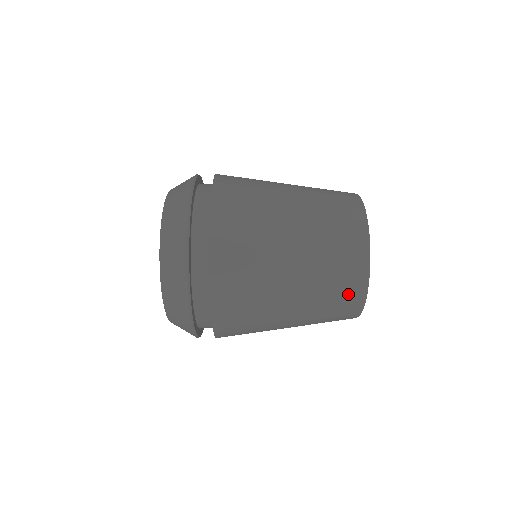
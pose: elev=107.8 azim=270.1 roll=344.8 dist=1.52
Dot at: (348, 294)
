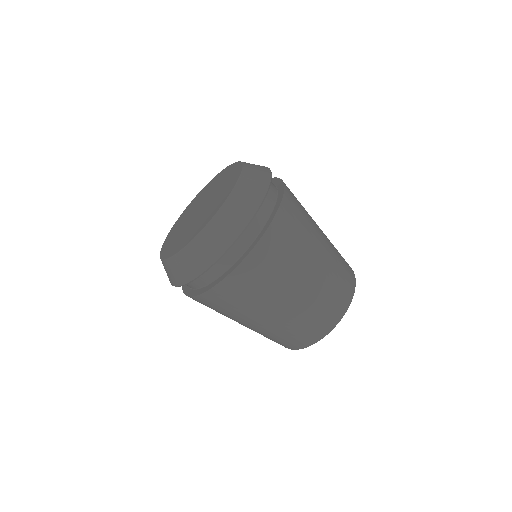
Dot at: occluded
